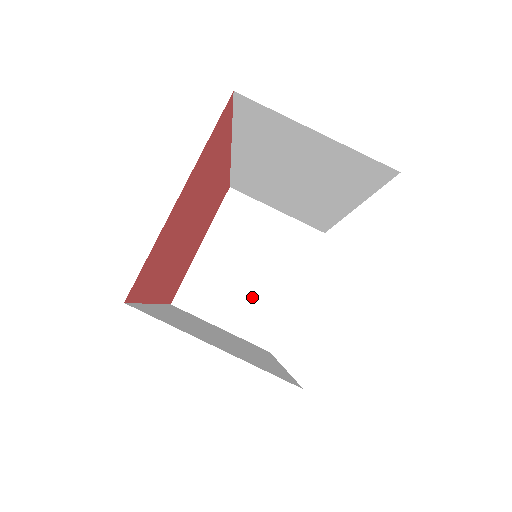
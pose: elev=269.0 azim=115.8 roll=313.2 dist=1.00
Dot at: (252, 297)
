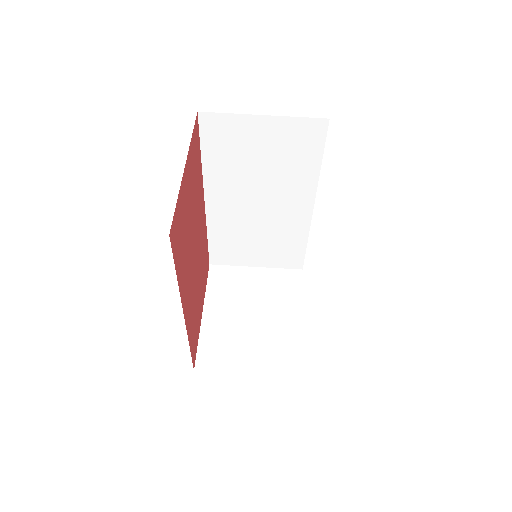
Dot at: (266, 337)
